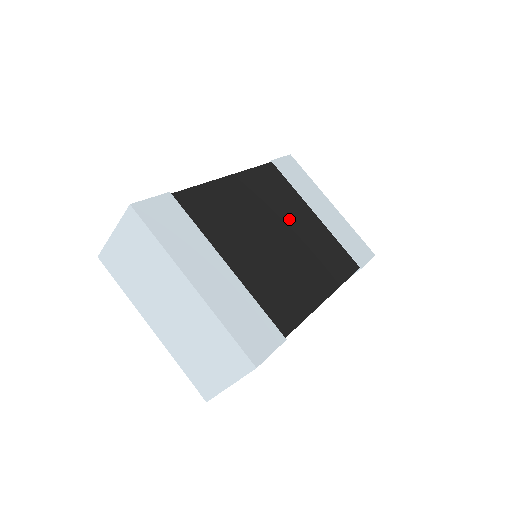
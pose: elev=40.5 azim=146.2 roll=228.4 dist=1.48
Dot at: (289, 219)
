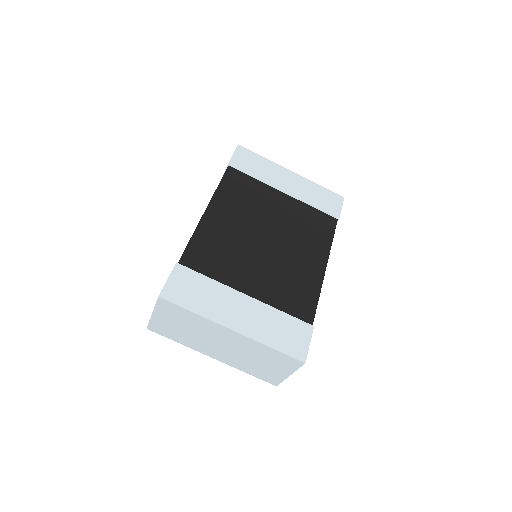
Dot at: (268, 215)
